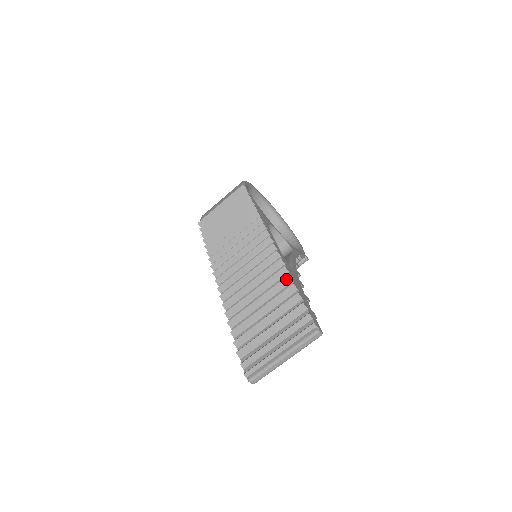
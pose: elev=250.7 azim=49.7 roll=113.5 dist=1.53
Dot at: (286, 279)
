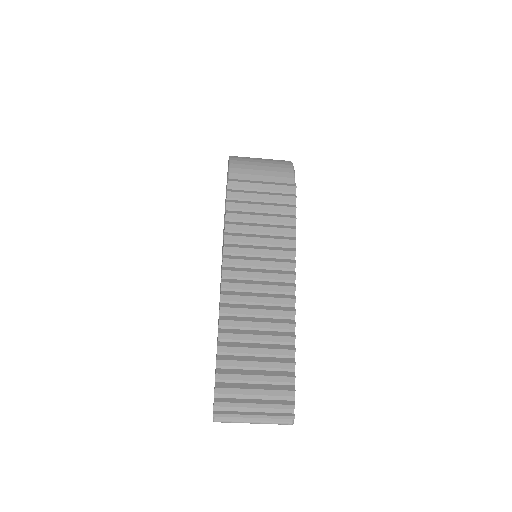
Dot at: (291, 351)
